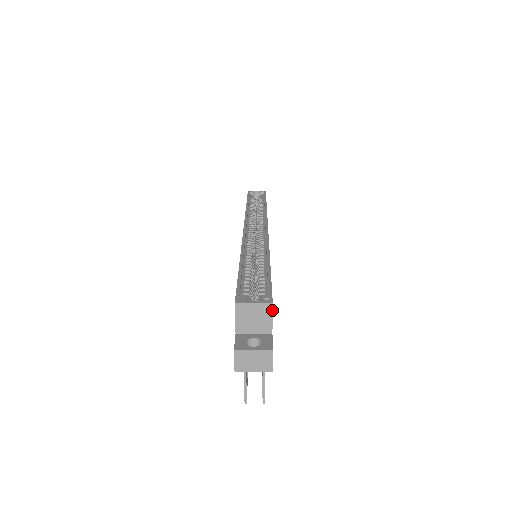
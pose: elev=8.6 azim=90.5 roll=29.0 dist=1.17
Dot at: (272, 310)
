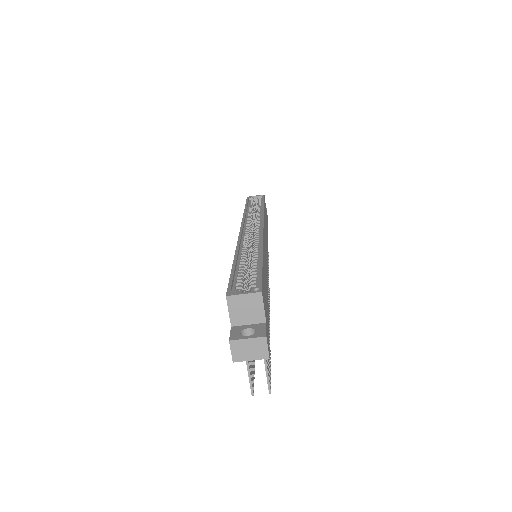
Dot at: (262, 299)
